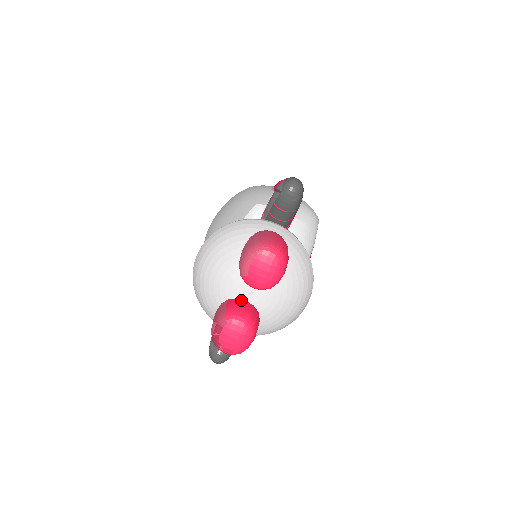
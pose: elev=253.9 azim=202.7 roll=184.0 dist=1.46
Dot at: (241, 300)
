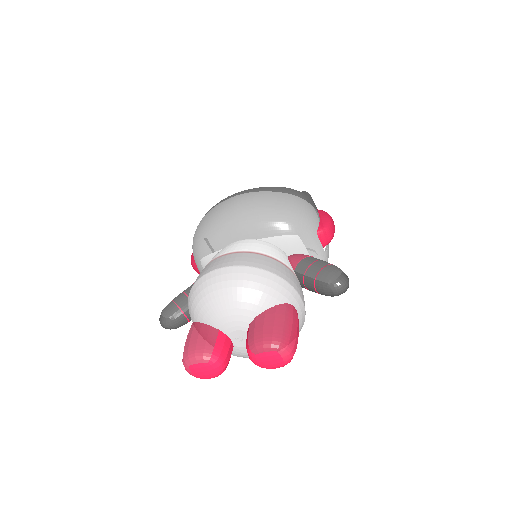
Dot at: (229, 340)
